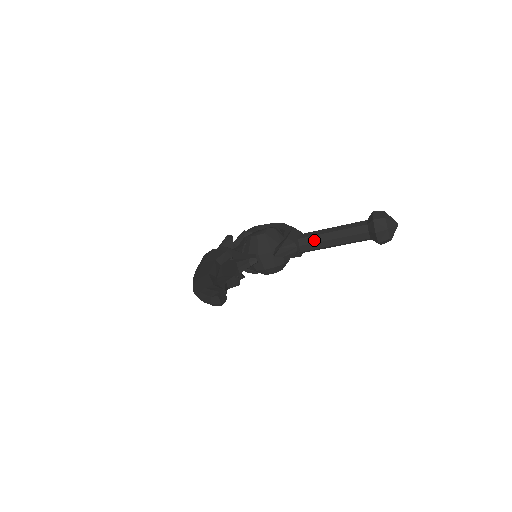
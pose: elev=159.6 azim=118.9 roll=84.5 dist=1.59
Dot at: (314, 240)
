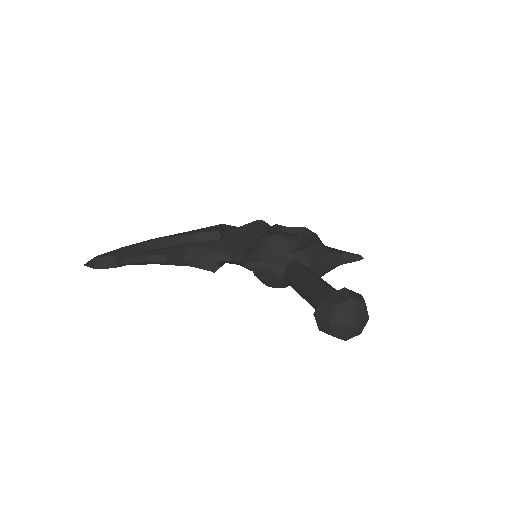
Dot at: (293, 277)
